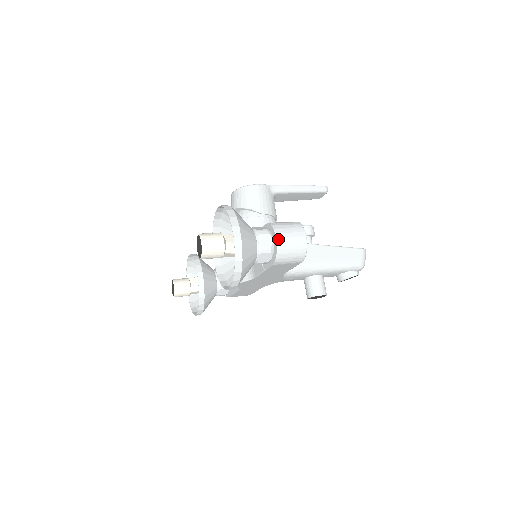
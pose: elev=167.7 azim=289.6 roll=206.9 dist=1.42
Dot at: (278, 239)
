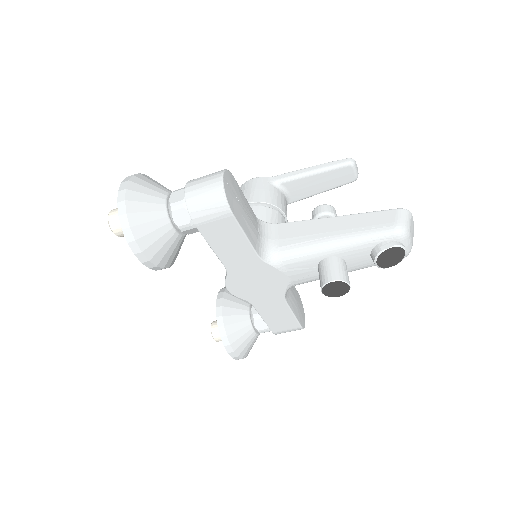
Dot at: (187, 189)
